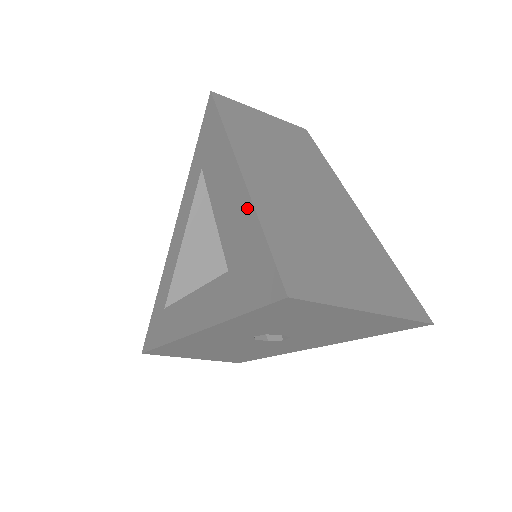
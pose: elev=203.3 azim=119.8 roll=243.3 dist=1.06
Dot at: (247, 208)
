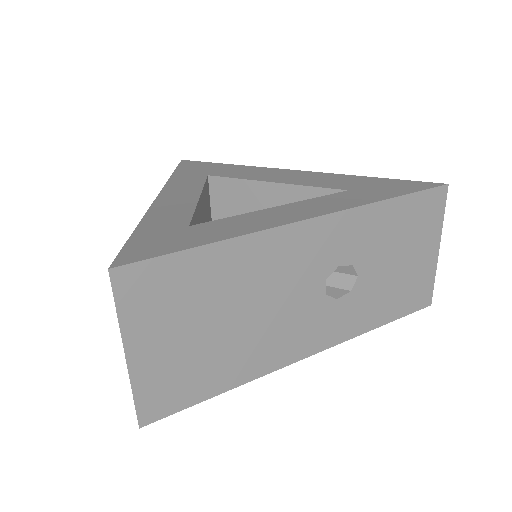
Dot at: (341, 176)
